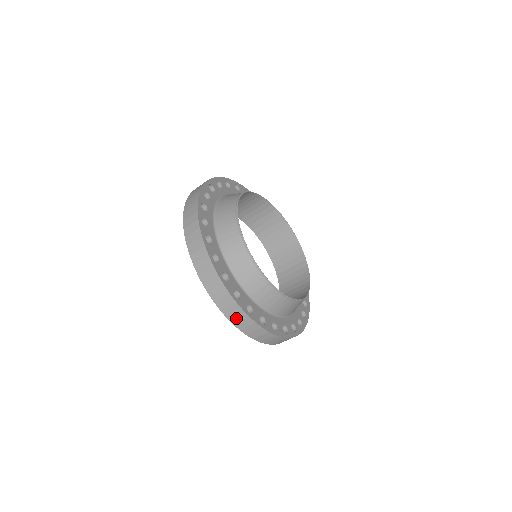
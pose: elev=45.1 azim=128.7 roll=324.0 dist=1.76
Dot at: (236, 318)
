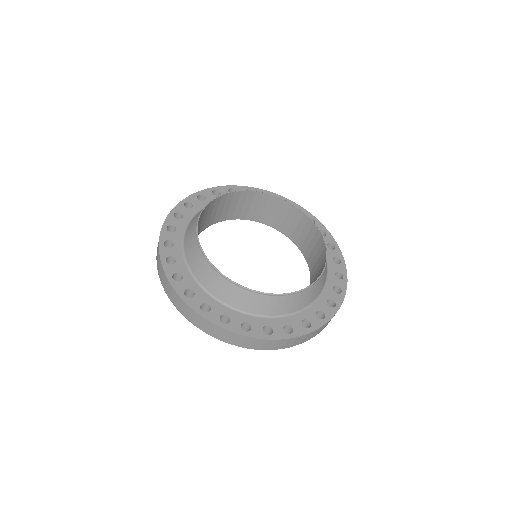
Dot at: (237, 341)
